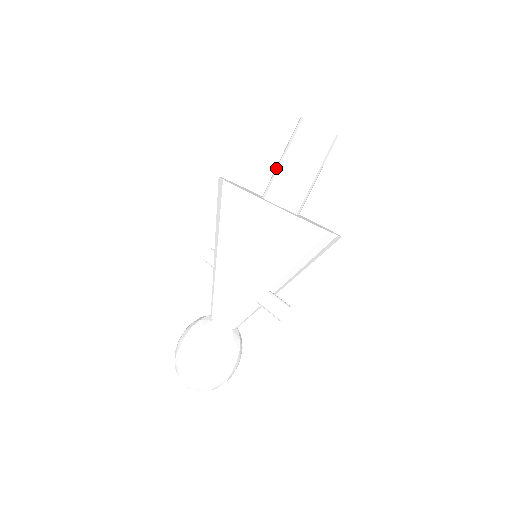
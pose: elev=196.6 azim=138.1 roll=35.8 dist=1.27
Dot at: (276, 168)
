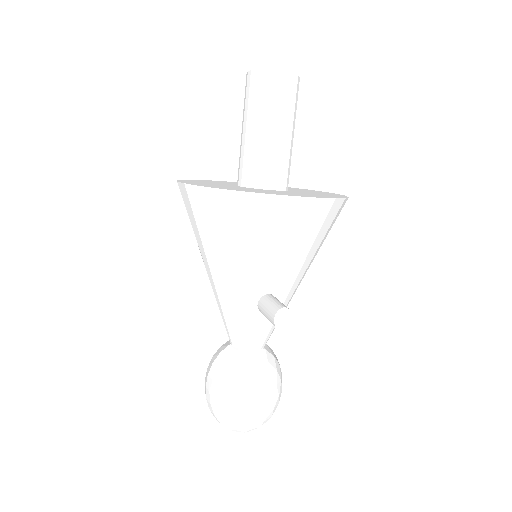
Dot at: (240, 145)
